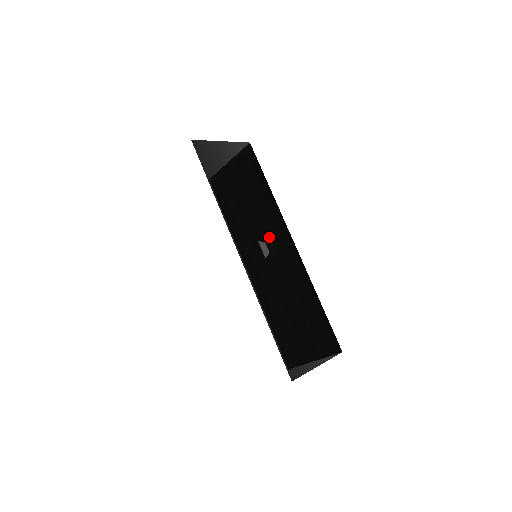
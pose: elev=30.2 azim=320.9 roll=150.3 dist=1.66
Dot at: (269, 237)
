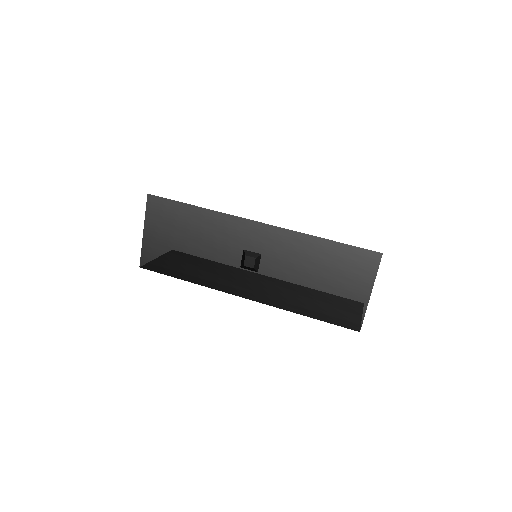
Dot at: (242, 251)
